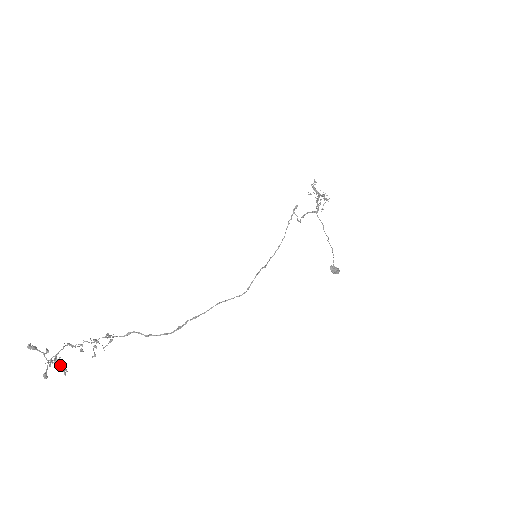
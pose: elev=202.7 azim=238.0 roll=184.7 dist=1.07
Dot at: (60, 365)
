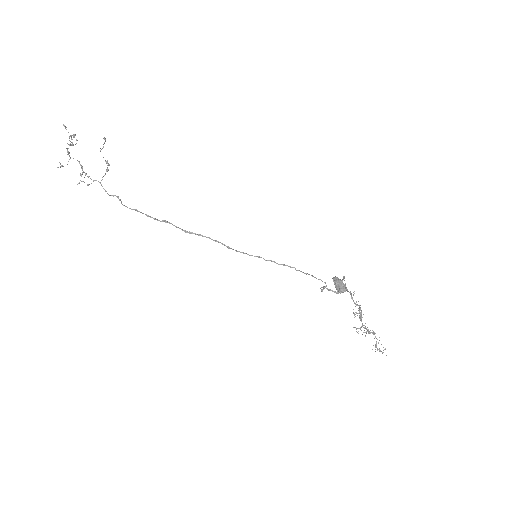
Dot at: (69, 152)
